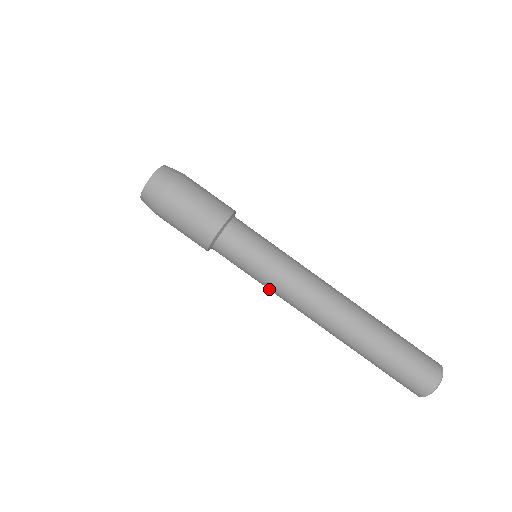
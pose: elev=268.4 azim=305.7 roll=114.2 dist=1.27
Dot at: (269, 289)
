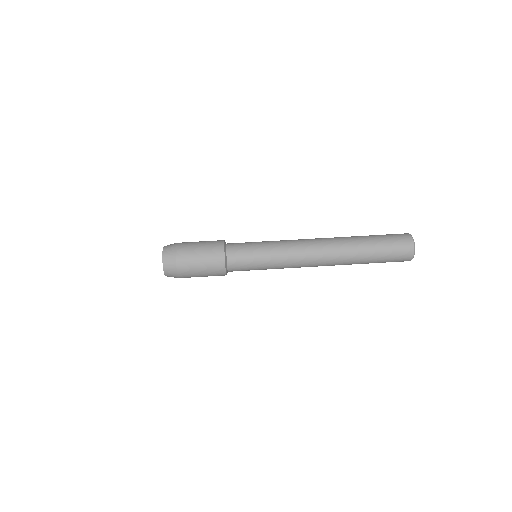
Dot at: occluded
